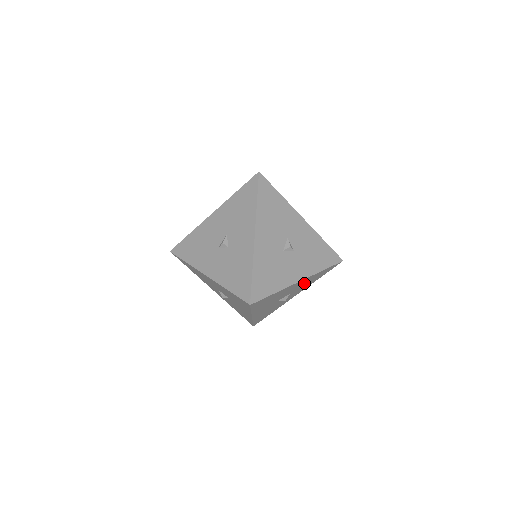
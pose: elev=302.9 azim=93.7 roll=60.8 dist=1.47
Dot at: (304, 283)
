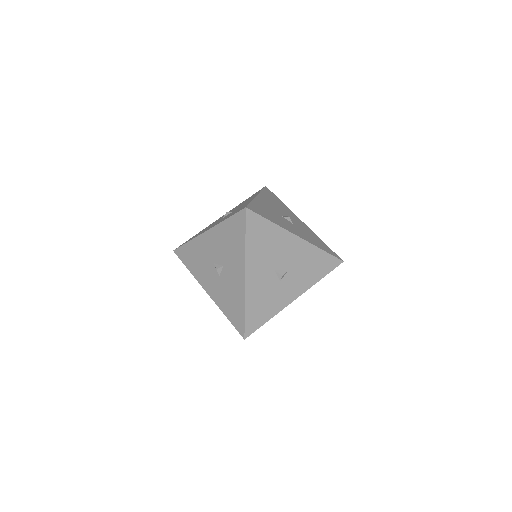
Dot at: (303, 260)
